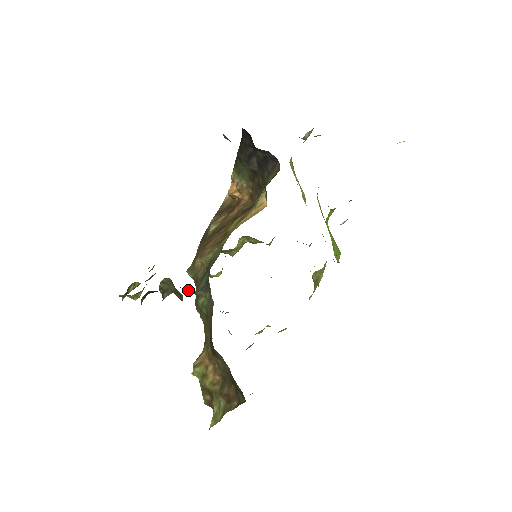
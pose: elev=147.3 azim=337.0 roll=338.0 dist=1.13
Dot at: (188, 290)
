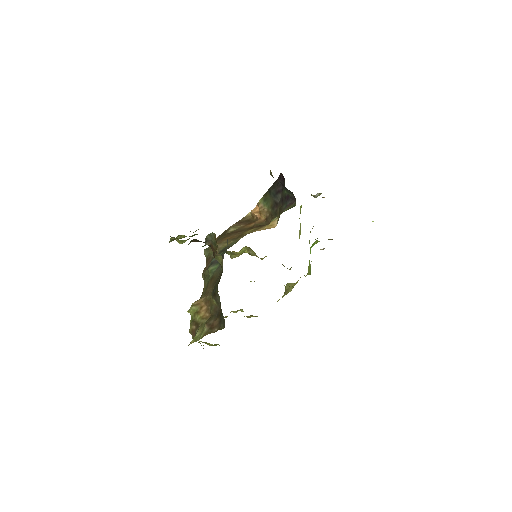
Dot at: occluded
